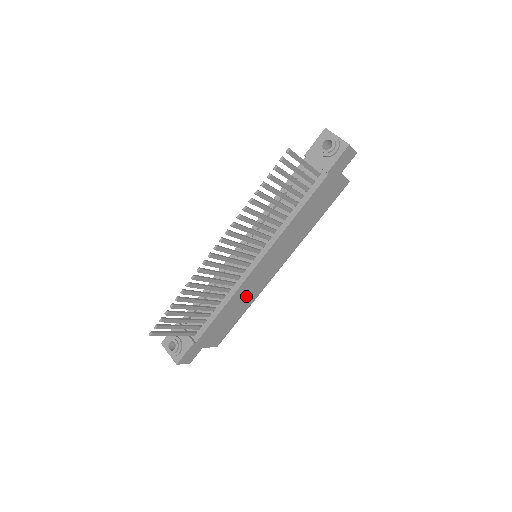
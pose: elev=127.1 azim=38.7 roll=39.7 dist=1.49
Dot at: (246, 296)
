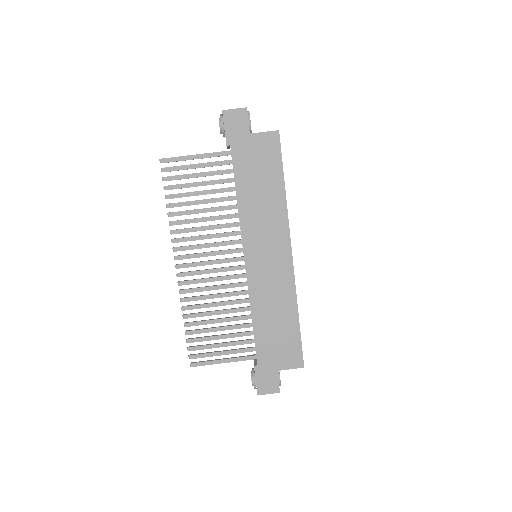
Dot at: (274, 298)
